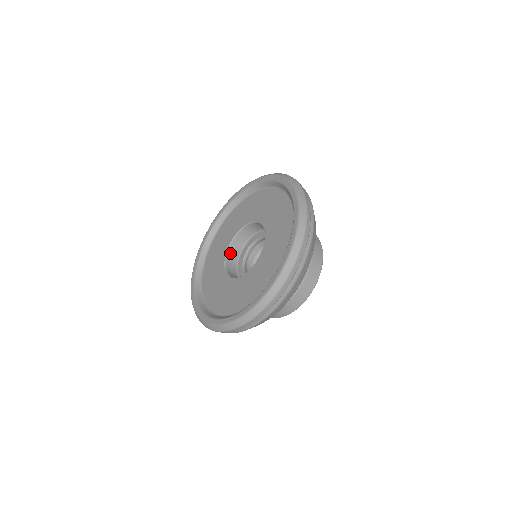
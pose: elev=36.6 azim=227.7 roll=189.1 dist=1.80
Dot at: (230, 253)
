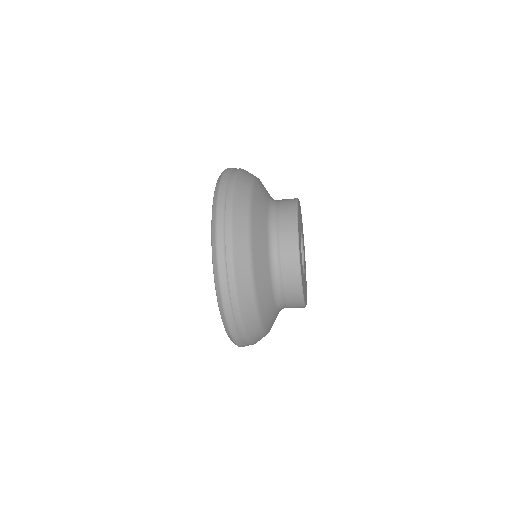
Dot at: occluded
